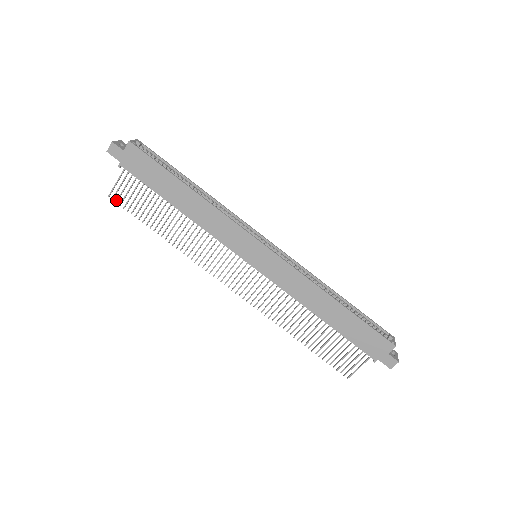
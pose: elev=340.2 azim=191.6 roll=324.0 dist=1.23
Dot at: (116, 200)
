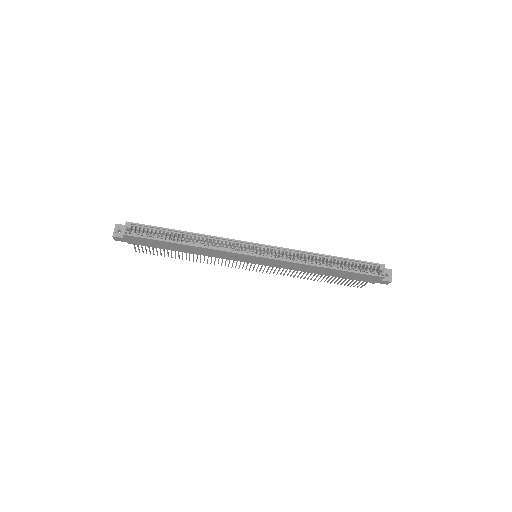
Dot at: occluded
